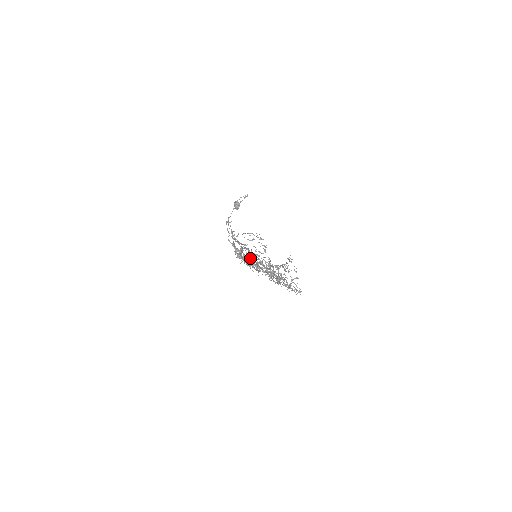
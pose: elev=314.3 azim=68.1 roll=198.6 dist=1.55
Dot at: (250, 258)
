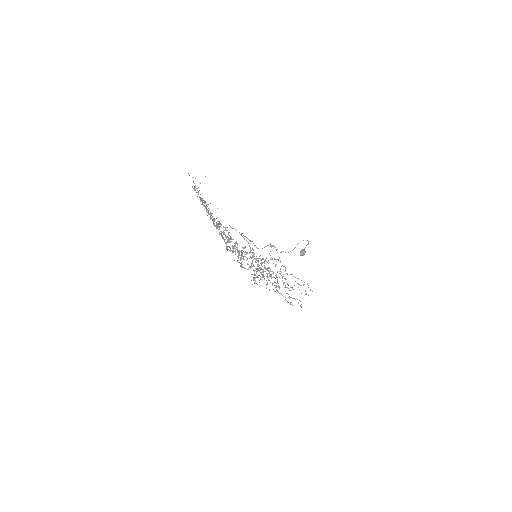
Dot at: occluded
